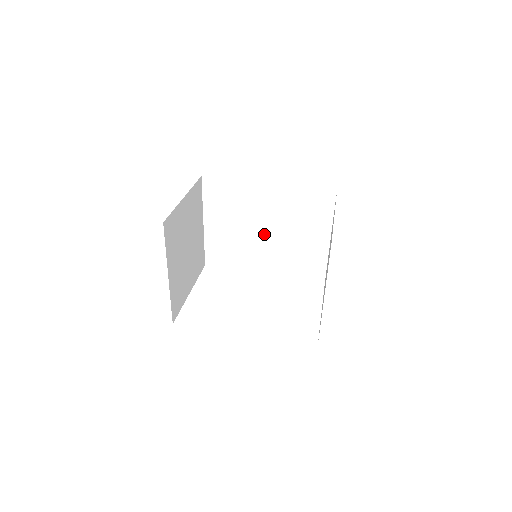
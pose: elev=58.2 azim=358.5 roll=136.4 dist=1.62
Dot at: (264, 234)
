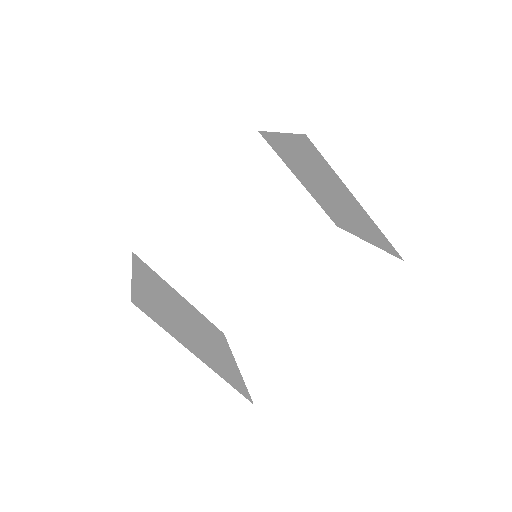
Dot at: (242, 243)
